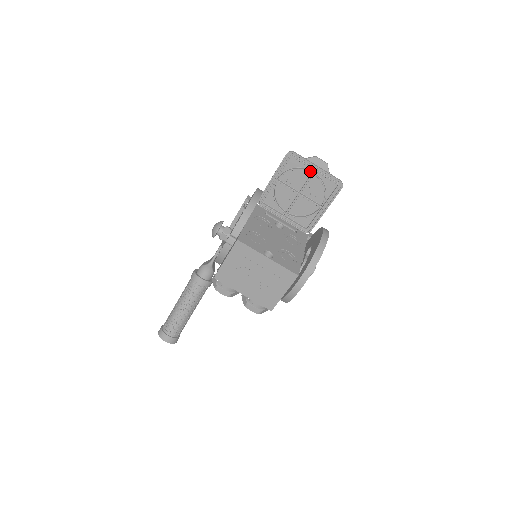
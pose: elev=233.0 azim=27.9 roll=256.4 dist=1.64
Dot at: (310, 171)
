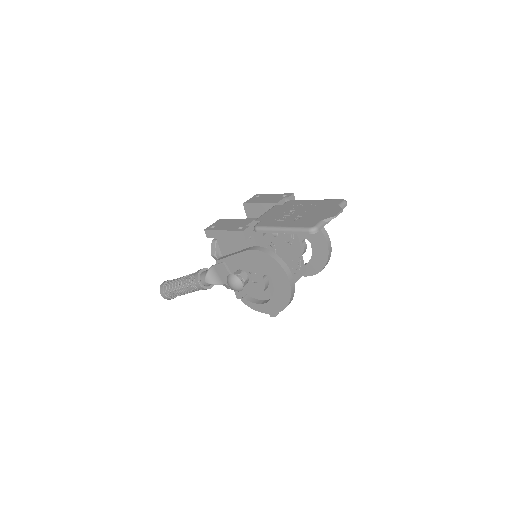
Dot at: occluded
